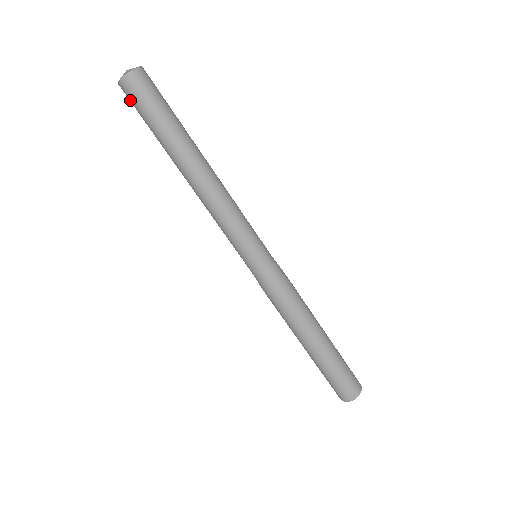
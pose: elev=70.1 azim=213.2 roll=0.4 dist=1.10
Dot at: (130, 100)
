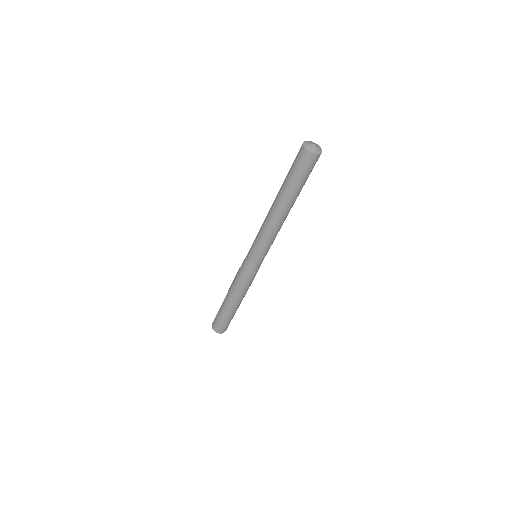
Dot at: (298, 153)
